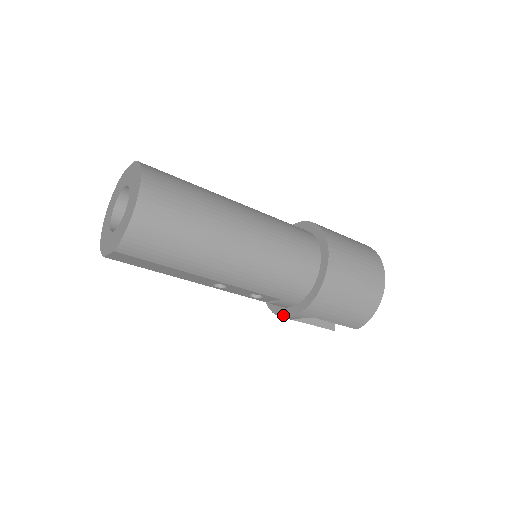
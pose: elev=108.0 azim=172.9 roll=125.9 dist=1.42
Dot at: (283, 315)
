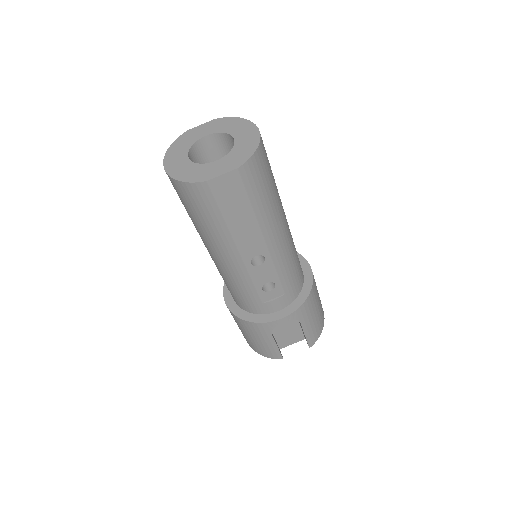
Dot at: (274, 319)
